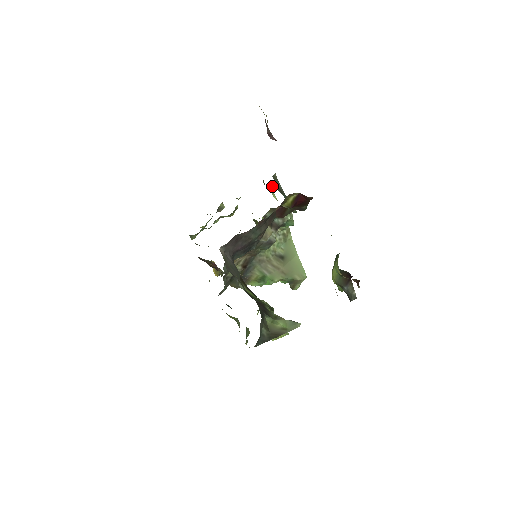
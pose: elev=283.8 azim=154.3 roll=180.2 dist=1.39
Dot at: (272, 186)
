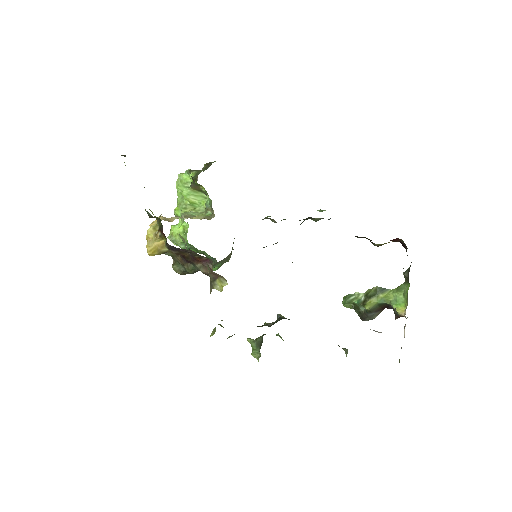
Dot at: occluded
